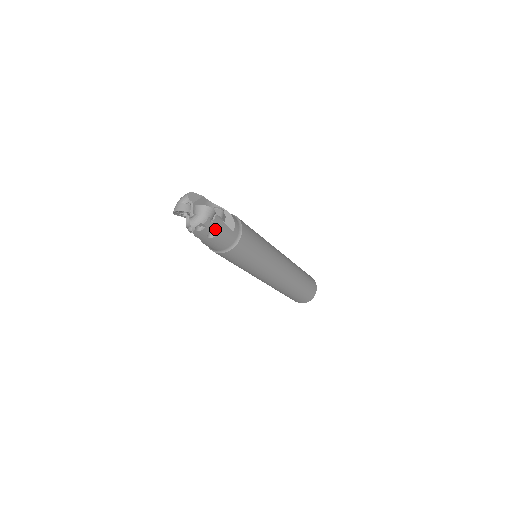
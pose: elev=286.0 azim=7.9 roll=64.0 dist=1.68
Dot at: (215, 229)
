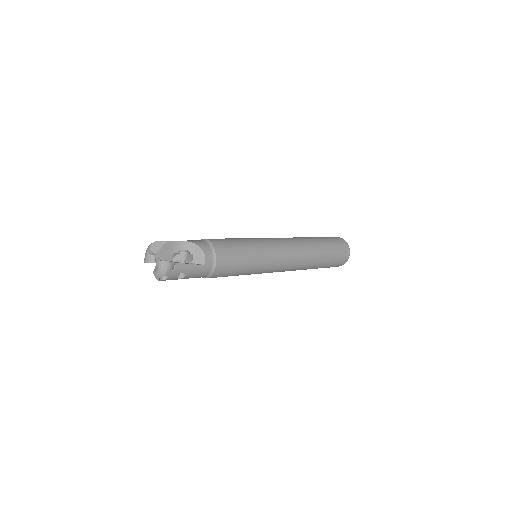
Dot at: occluded
